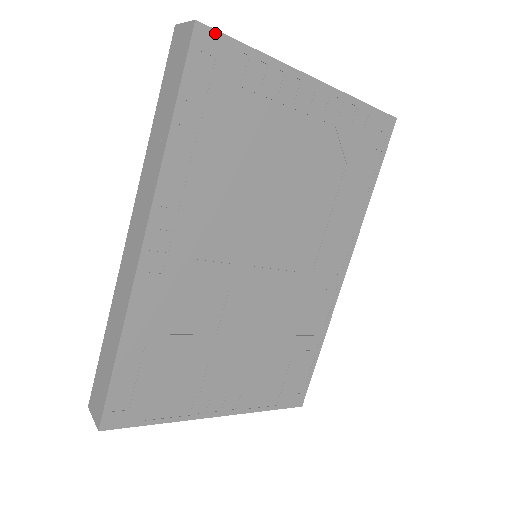
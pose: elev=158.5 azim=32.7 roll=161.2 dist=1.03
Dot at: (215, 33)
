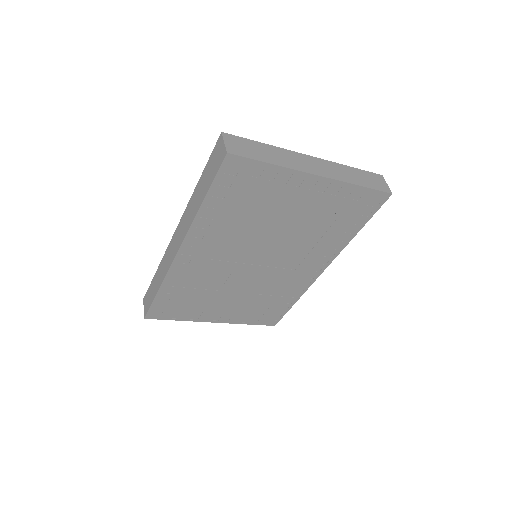
Dot at: (241, 158)
